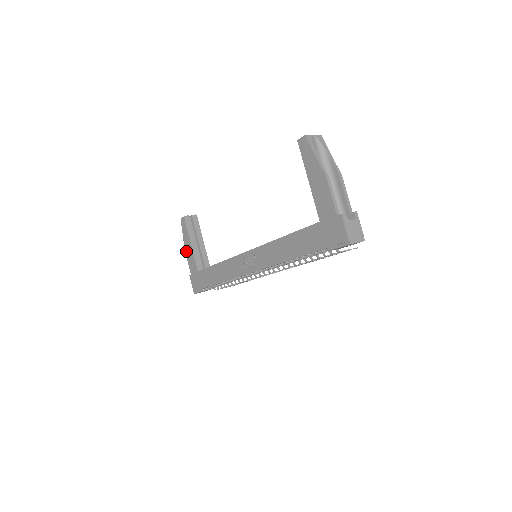
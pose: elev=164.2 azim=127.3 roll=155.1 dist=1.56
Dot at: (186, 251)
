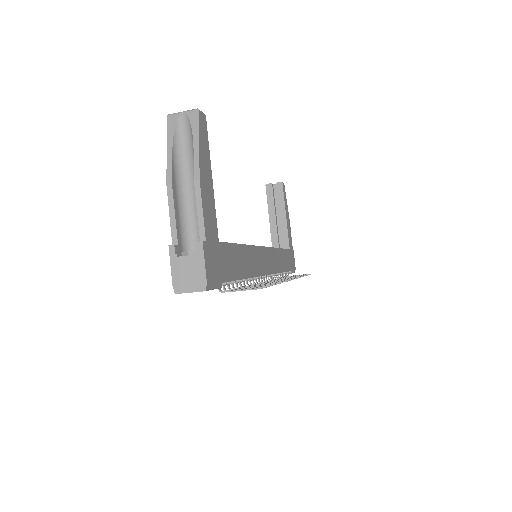
Dot at: occluded
